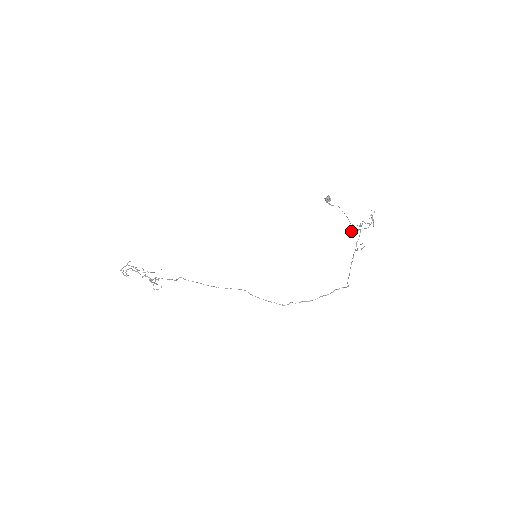
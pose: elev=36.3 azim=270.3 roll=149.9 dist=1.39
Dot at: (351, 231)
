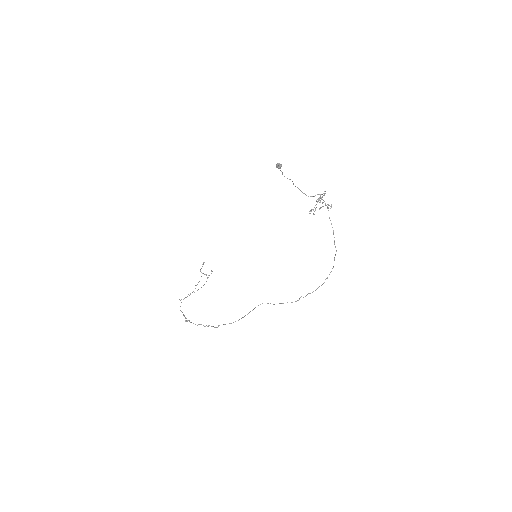
Dot at: occluded
